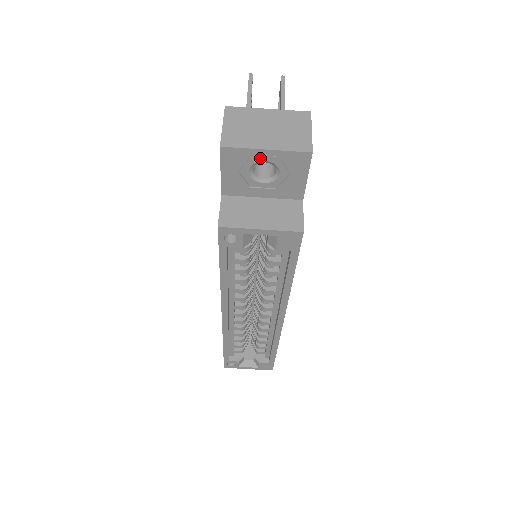
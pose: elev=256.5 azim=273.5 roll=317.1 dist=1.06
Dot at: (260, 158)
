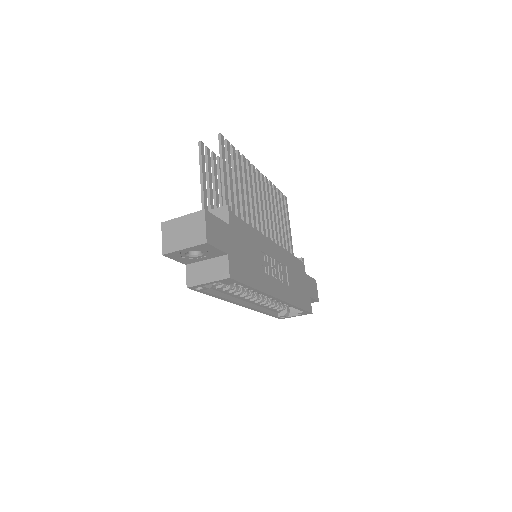
Dot at: (185, 251)
